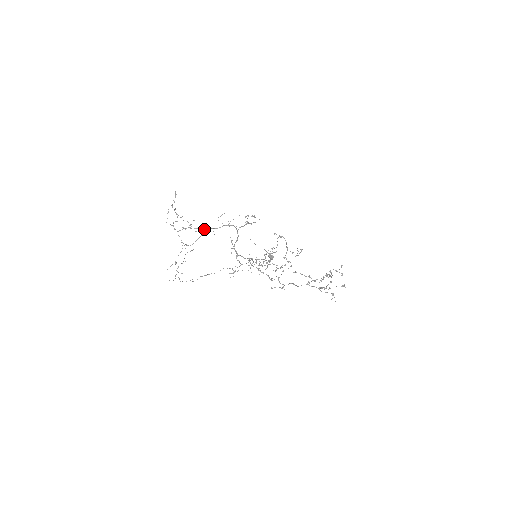
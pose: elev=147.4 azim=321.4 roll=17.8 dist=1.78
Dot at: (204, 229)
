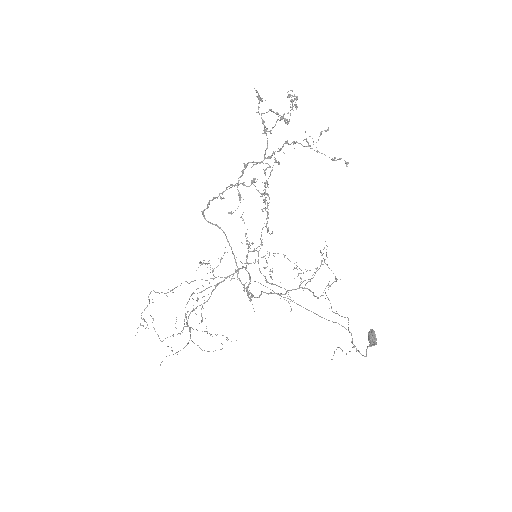
Dot at: (211, 294)
